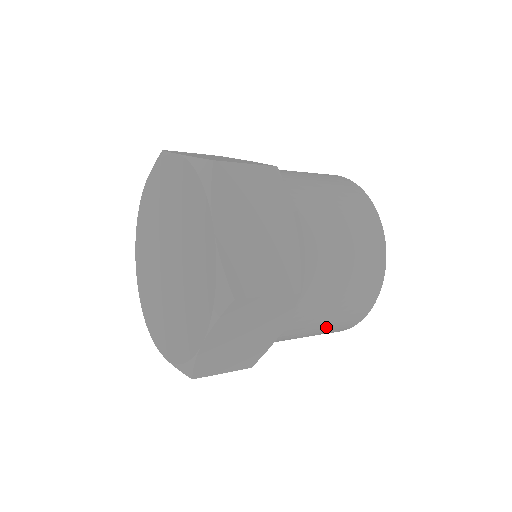
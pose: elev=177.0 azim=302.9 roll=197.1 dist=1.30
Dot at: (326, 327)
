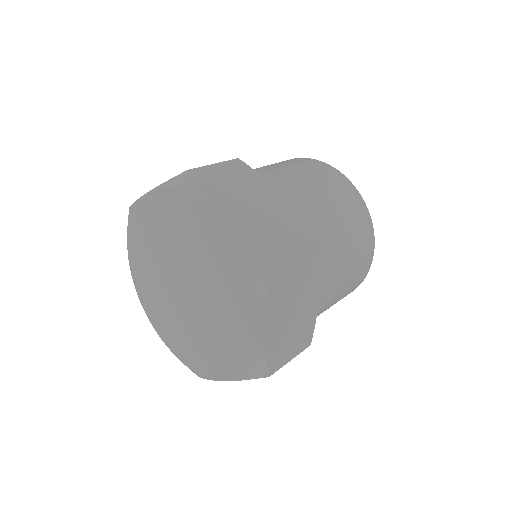
Dot at: (349, 278)
